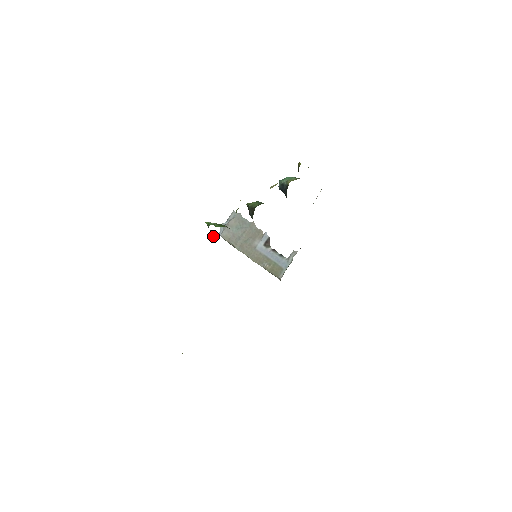
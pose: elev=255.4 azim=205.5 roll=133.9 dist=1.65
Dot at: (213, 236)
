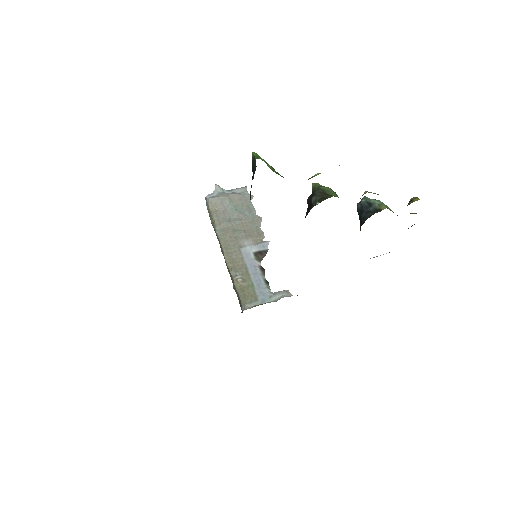
Dot at: occluded
